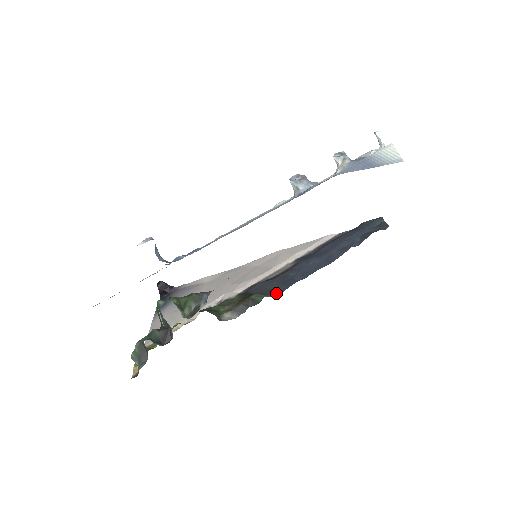
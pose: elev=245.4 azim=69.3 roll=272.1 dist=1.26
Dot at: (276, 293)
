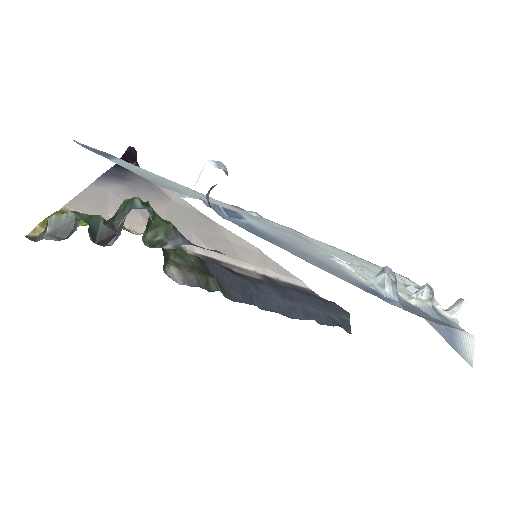
Dot at: (230, 296)
